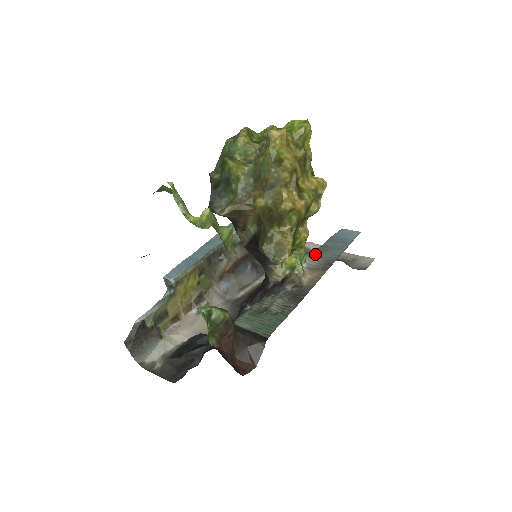
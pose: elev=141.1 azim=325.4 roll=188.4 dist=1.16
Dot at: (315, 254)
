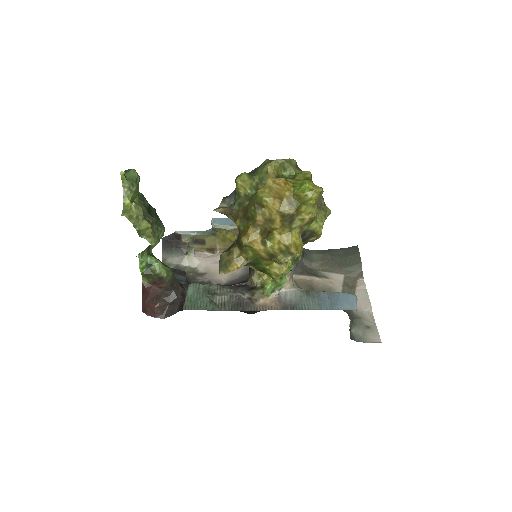
Dot at: (303, 292)
